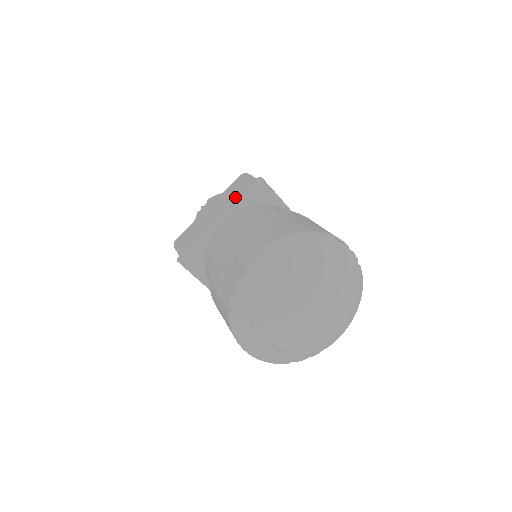
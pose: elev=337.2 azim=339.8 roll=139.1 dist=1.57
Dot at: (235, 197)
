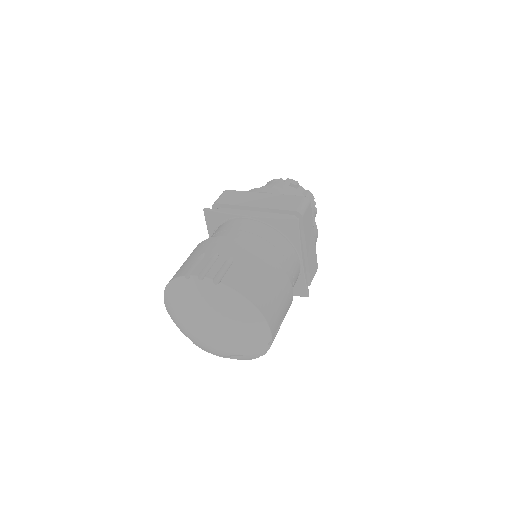
Dot at: occluded
